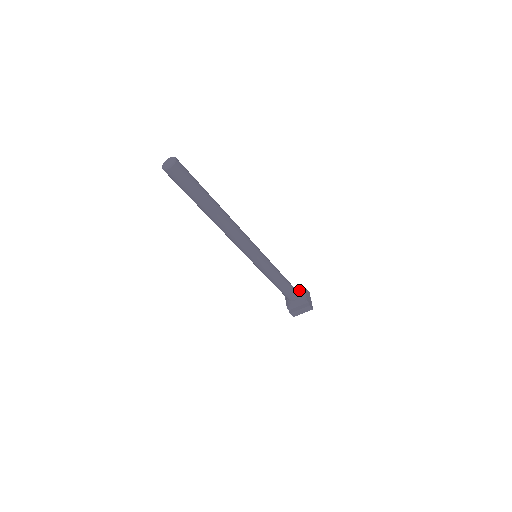
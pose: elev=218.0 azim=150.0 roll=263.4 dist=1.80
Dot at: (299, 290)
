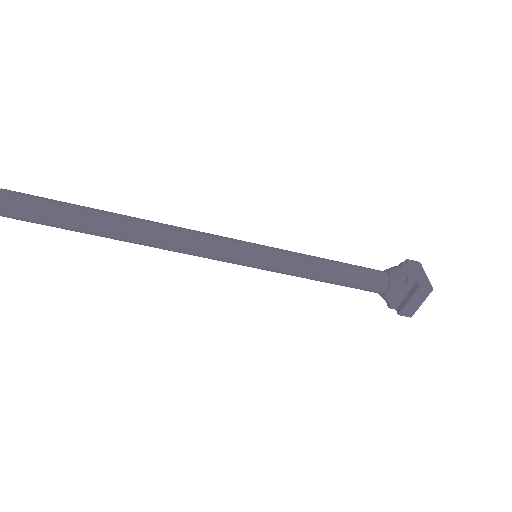
Dot at: (390, 269)
